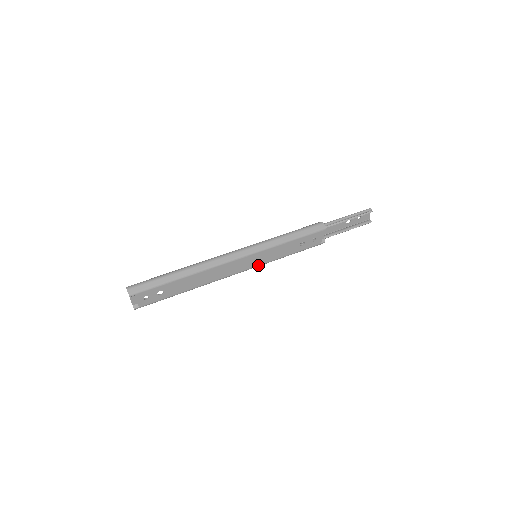
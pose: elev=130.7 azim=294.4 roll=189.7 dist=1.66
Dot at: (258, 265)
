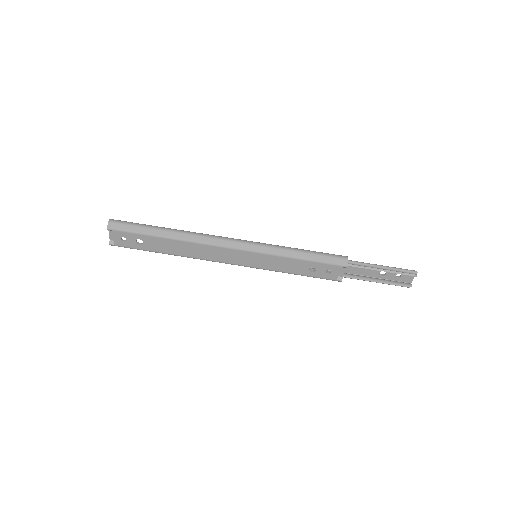
Dot at: (254, 266)
